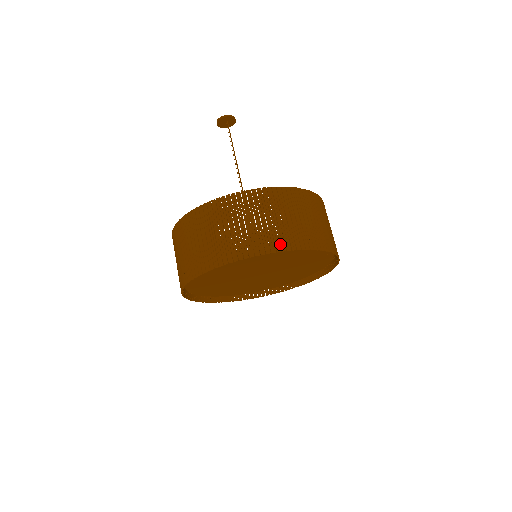
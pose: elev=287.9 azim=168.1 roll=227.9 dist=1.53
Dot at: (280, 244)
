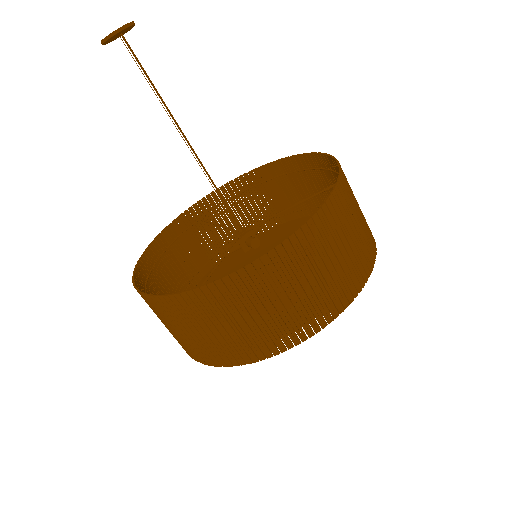
Dot at: (335, 306)
